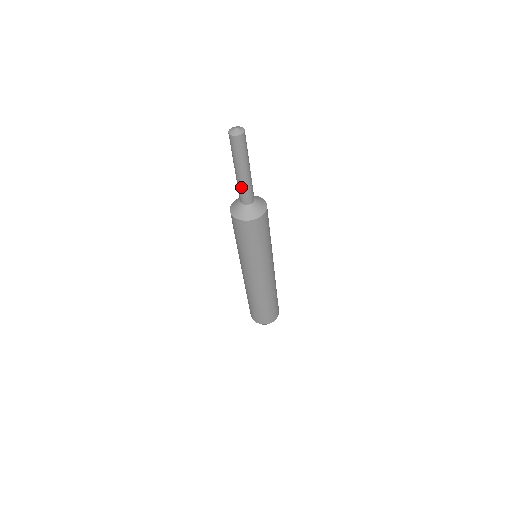
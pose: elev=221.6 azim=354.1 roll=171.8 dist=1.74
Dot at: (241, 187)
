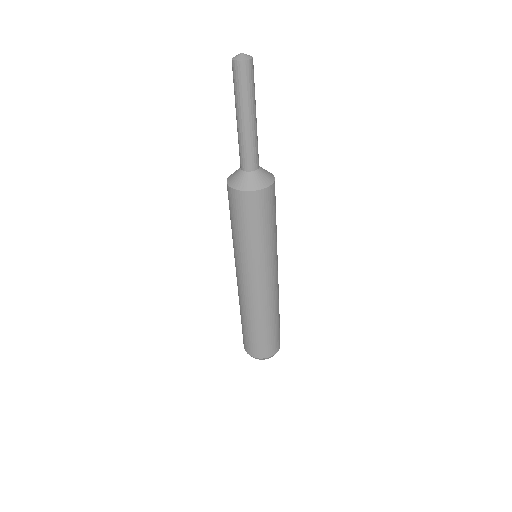
Dot at: (241, 143)
